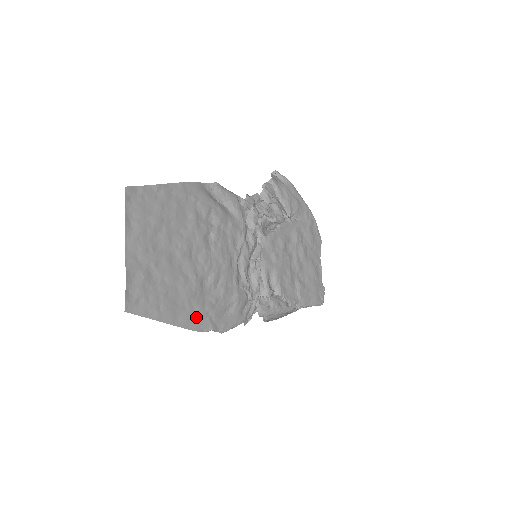
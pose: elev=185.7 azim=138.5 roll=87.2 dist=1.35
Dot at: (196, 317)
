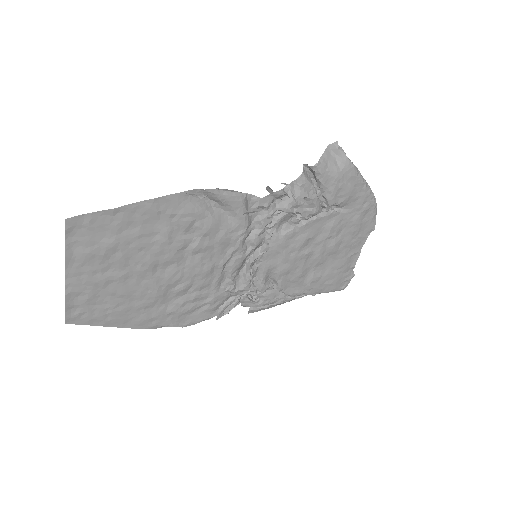
Dot at: (153, 319)
